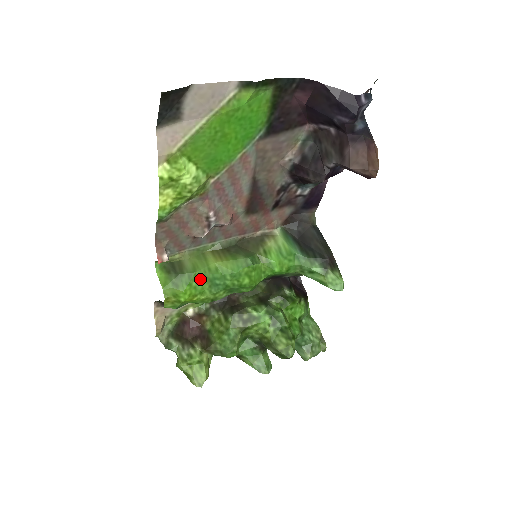
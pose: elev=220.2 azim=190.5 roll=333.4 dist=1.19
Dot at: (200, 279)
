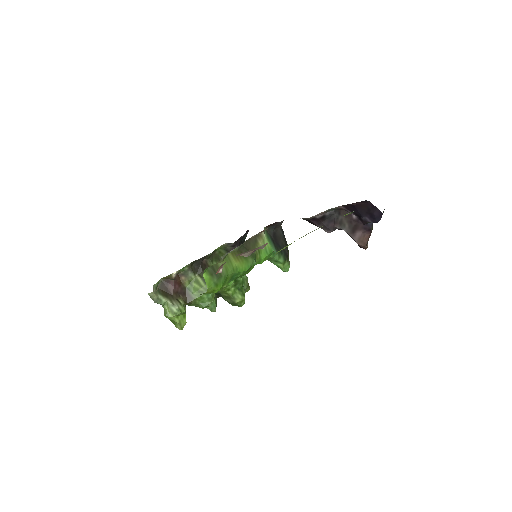
Dot at: (228, 277)
